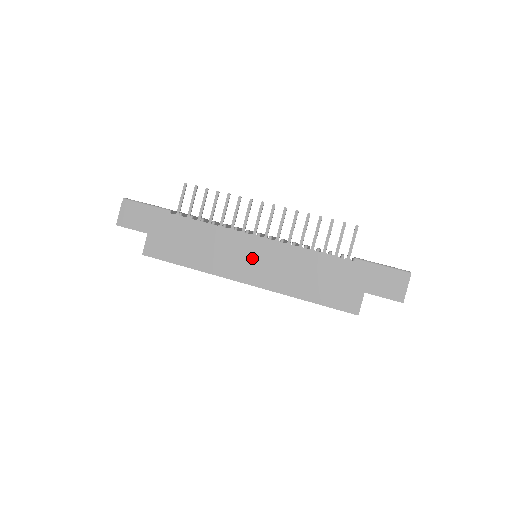
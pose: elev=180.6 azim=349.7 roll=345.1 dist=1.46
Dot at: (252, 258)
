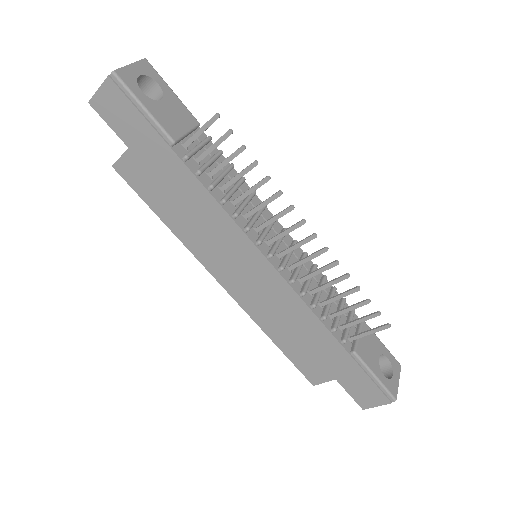
Dot at: (245, 272)
